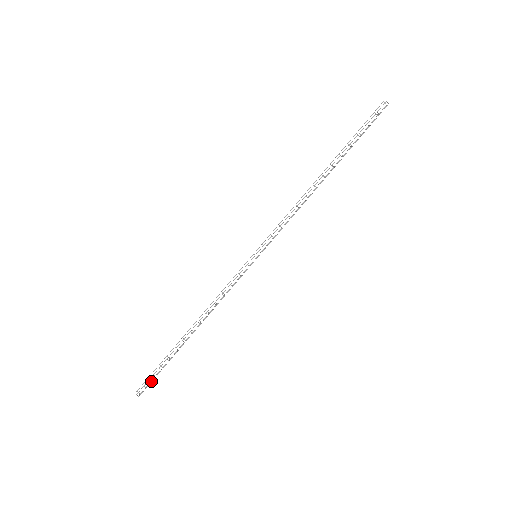
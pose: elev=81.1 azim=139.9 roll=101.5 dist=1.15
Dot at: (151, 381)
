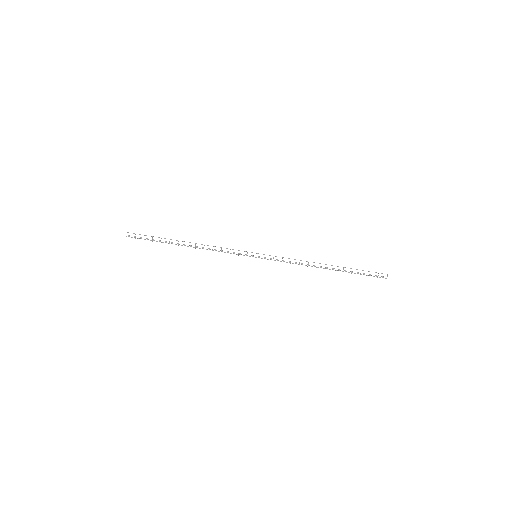
Dot at: (141, 237)
